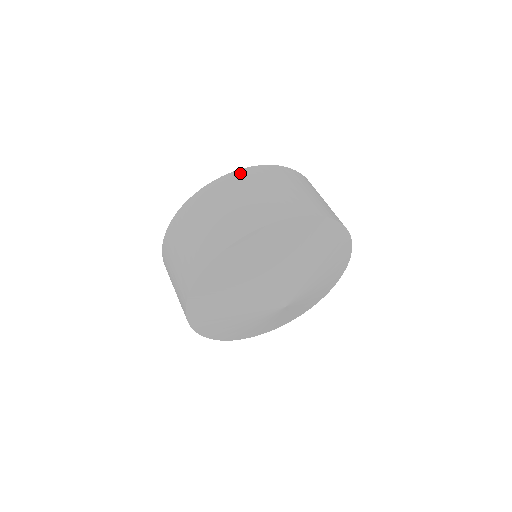
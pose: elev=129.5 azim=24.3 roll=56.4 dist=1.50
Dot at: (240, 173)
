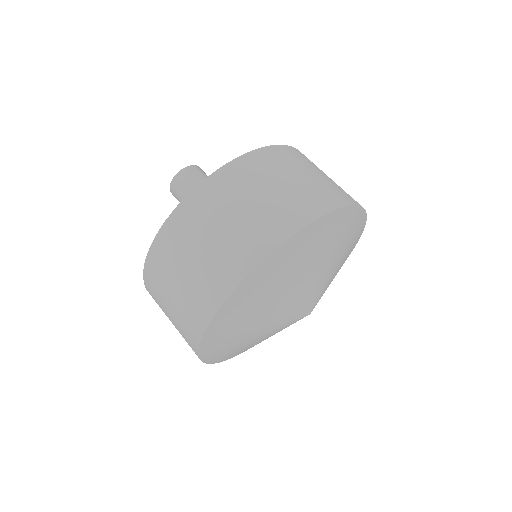
Dot at: (242, 161)
